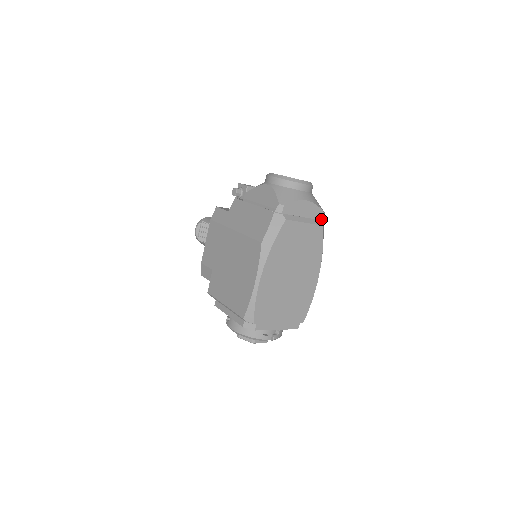
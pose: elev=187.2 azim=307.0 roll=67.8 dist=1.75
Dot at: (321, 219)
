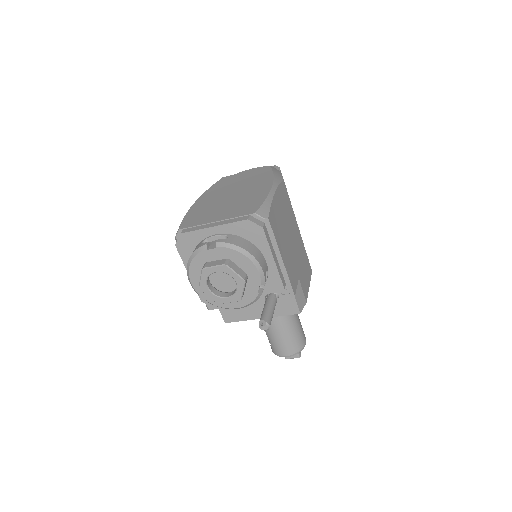
Dot at: occluded
